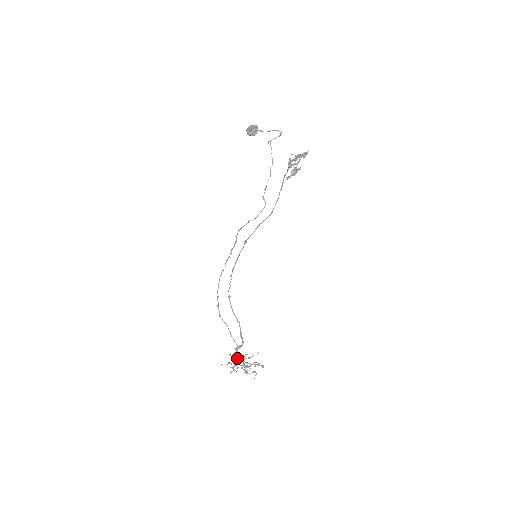
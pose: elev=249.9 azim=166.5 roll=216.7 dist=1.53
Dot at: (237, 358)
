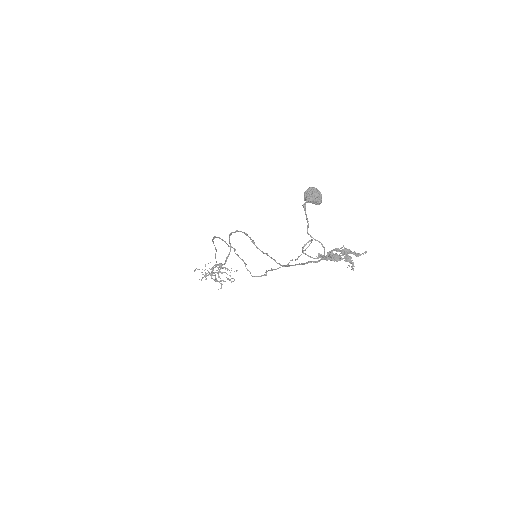
Dot at: (212, 272)
